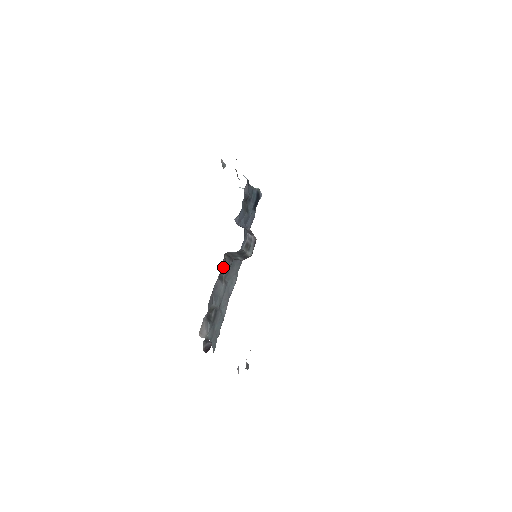
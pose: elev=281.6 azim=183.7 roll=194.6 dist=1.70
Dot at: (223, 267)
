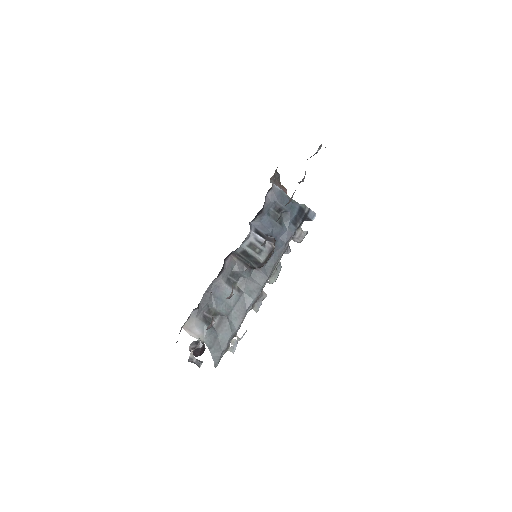
Dot at: (234, 271)
